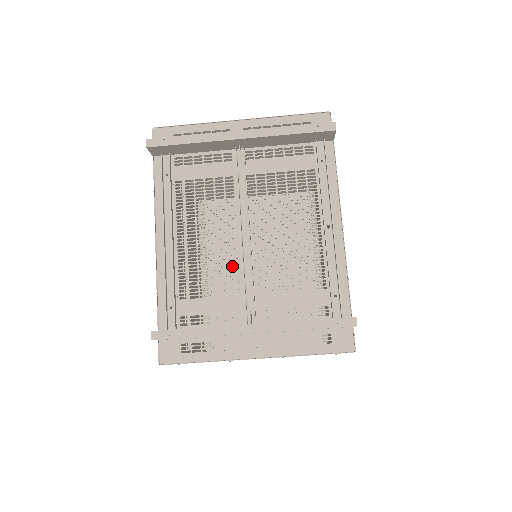
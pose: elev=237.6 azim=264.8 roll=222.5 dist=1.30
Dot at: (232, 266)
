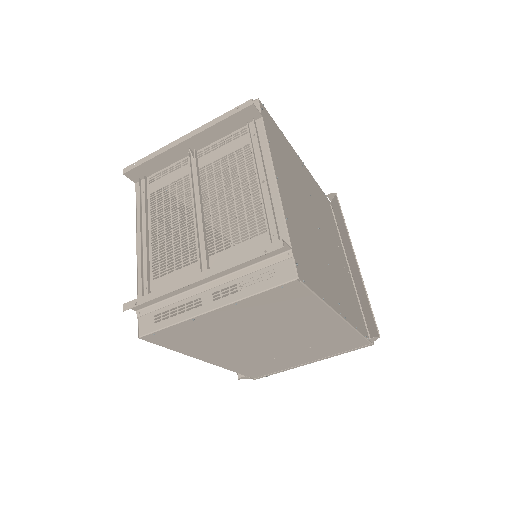
Dot at: occluded
